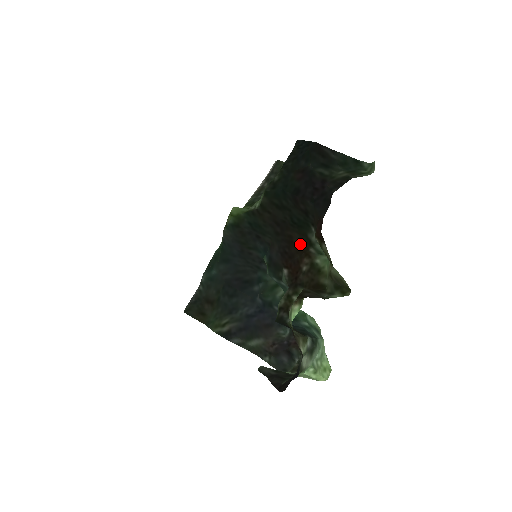
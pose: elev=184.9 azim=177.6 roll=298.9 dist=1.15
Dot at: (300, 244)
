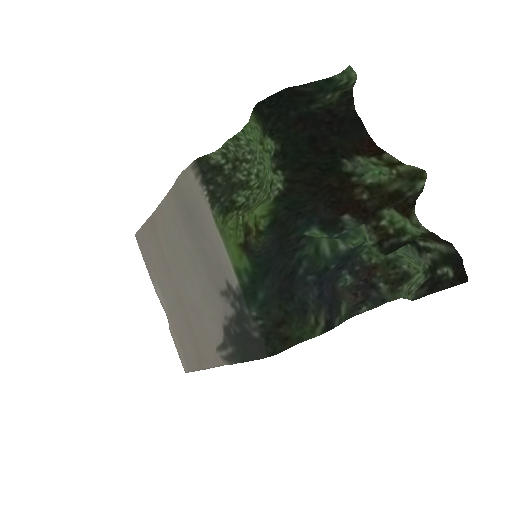
Dot at: (340, 184)
